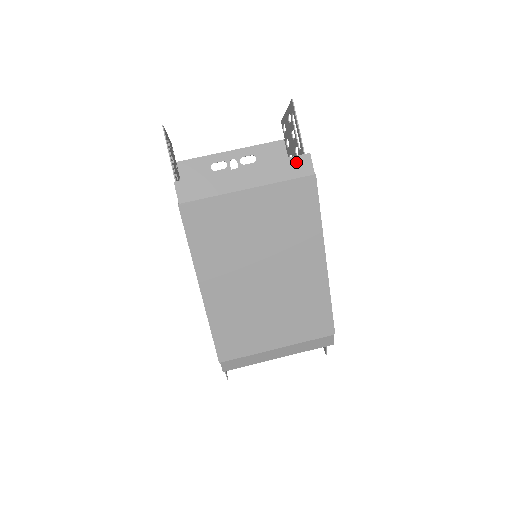
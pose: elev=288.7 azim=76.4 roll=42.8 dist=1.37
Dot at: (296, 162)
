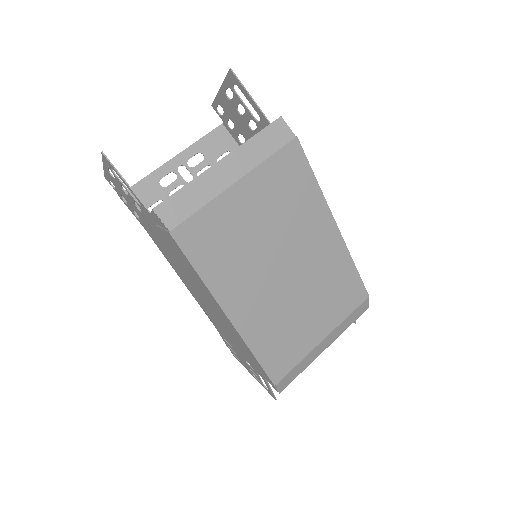
Dot at: (272, 132)
